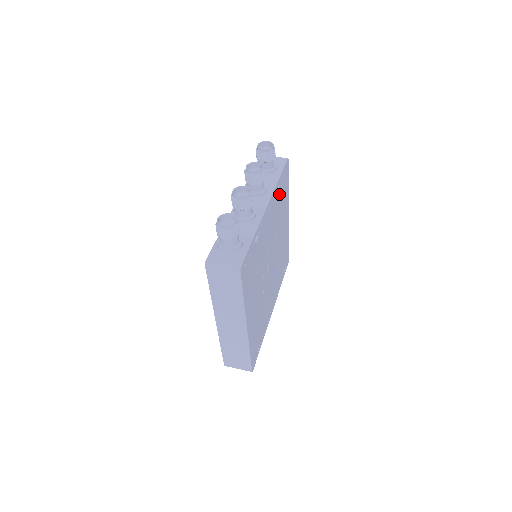
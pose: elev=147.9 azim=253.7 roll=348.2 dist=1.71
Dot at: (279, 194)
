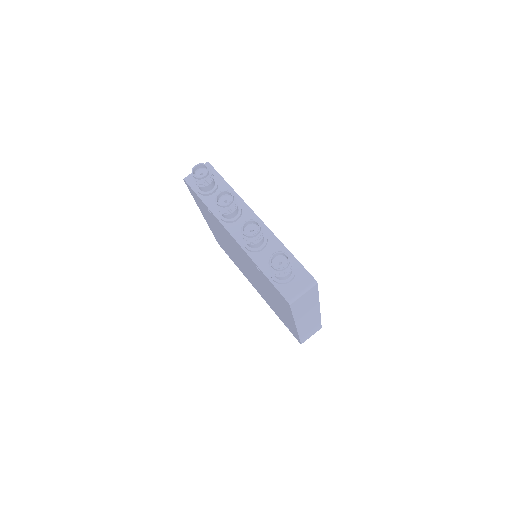
Dot at: occluded
